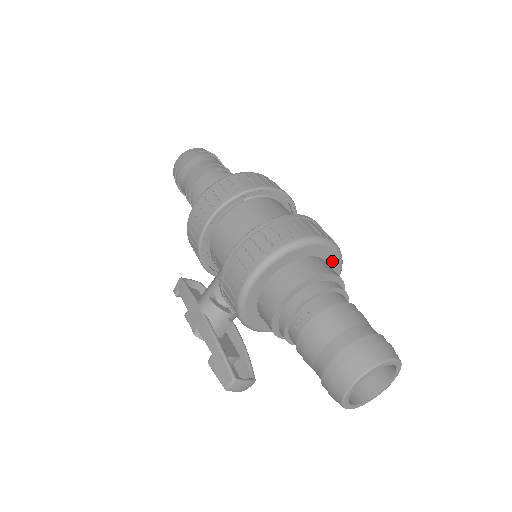
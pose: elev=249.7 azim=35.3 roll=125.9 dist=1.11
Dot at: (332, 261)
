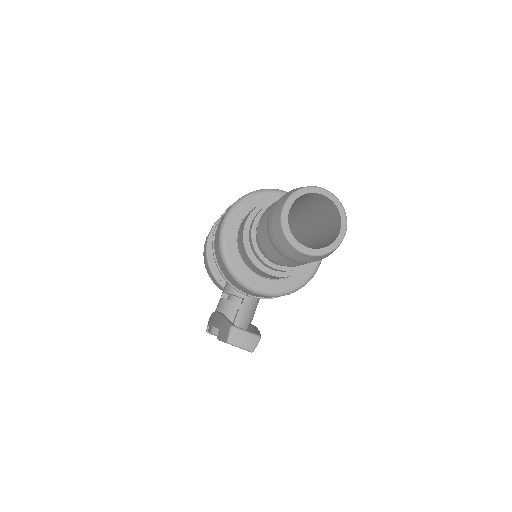
Dot at: occluded
